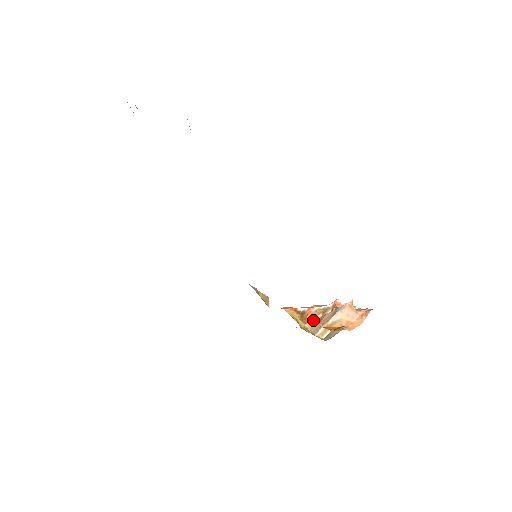
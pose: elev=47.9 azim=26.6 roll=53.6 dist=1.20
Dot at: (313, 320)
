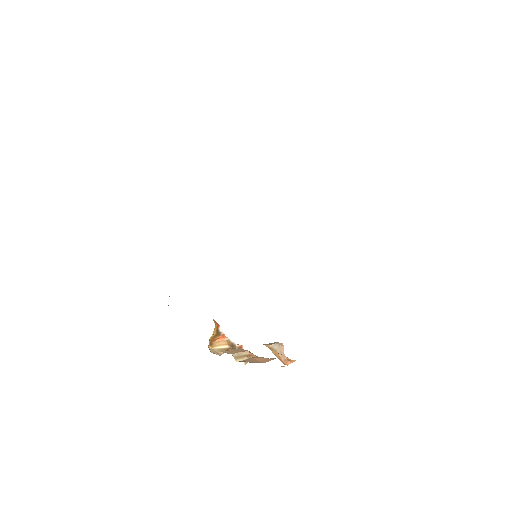
Dot at: (218, 346)
